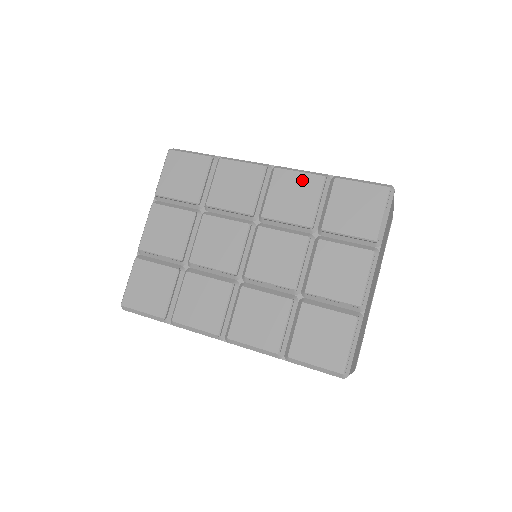
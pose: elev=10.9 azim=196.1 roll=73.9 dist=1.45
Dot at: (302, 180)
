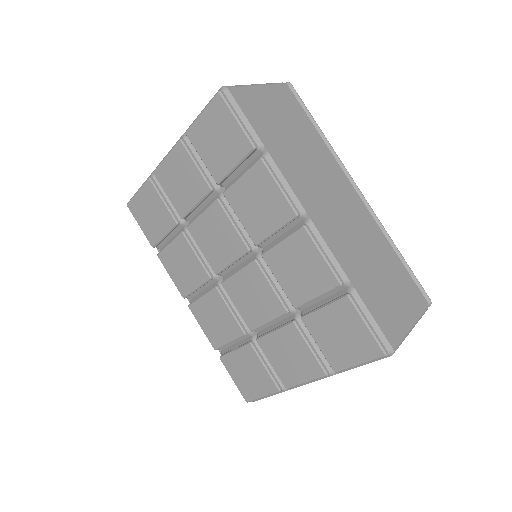
Dot at: (318, 265)
